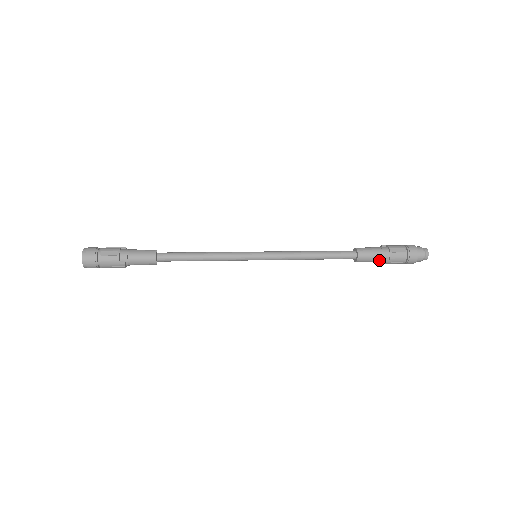
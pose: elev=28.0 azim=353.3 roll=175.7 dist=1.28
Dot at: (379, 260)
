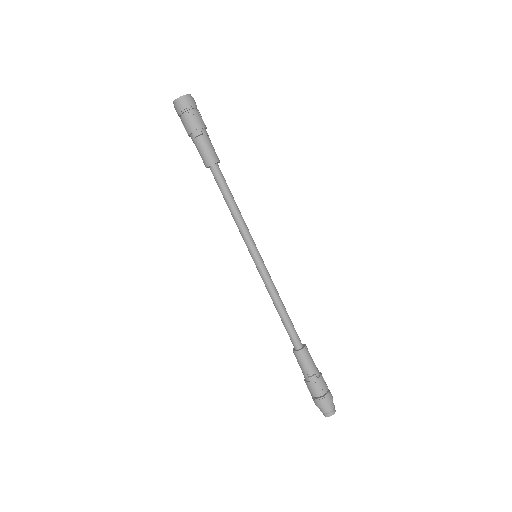
Dot at: (311, 370)
